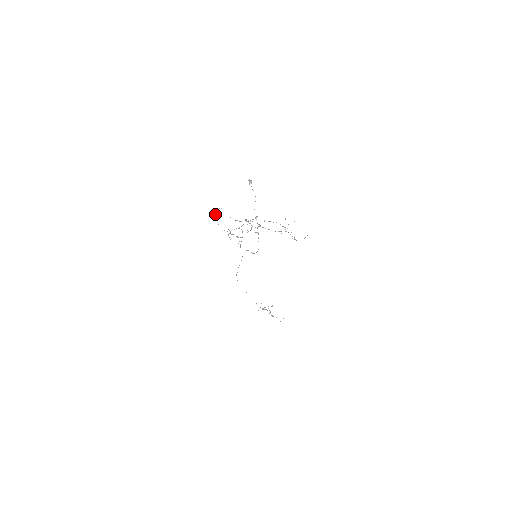
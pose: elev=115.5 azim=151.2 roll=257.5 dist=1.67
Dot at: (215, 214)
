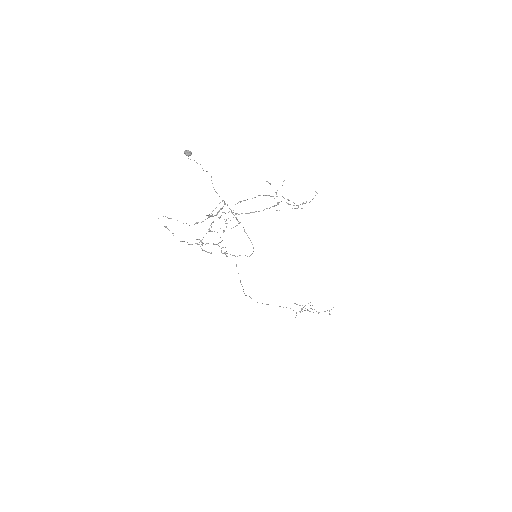
Dot at: occluded
